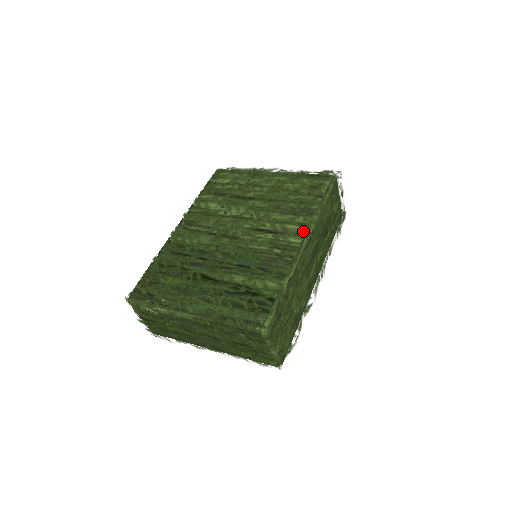
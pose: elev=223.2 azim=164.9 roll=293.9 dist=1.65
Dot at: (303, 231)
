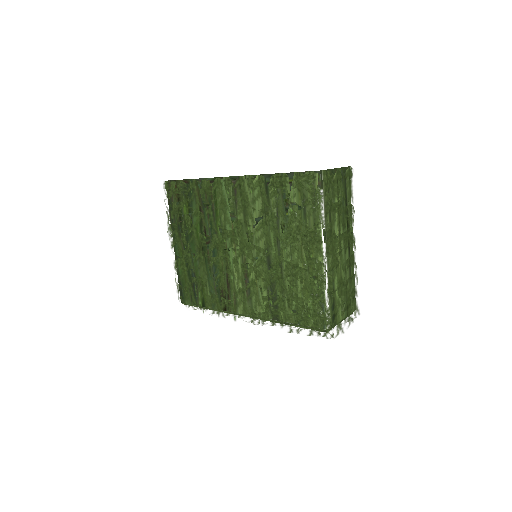
Dot at: (250, 316)
